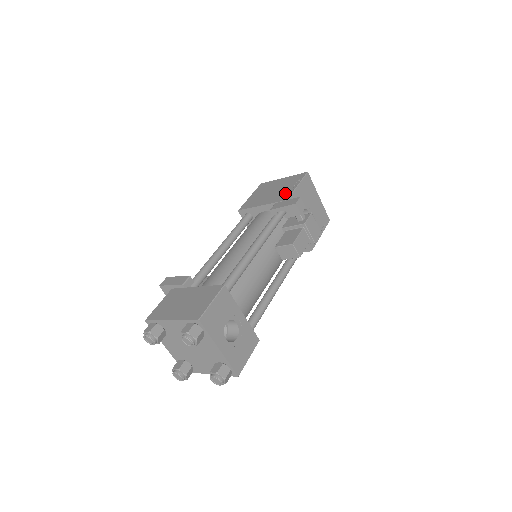
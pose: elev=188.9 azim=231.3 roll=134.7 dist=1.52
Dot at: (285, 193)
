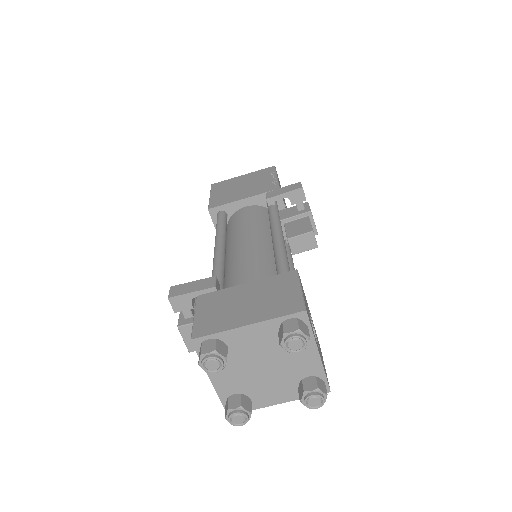
Dot at: (268, 184)
